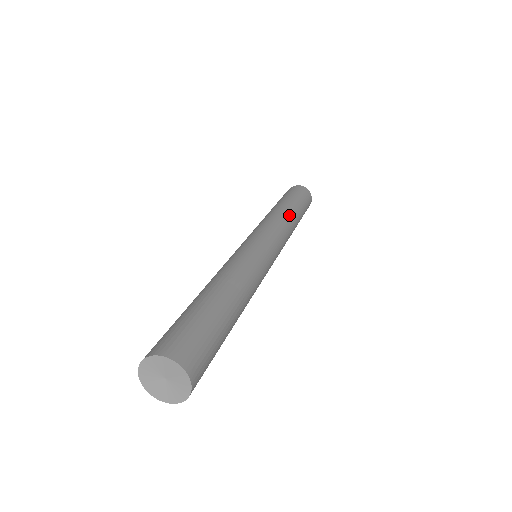
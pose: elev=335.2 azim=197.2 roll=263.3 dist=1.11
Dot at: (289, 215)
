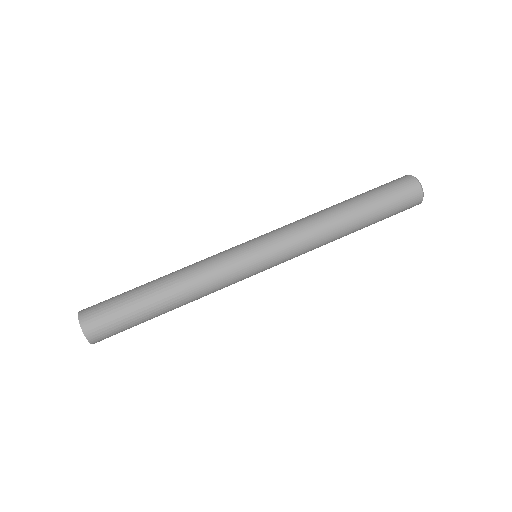
Dot at: (331, 217)
